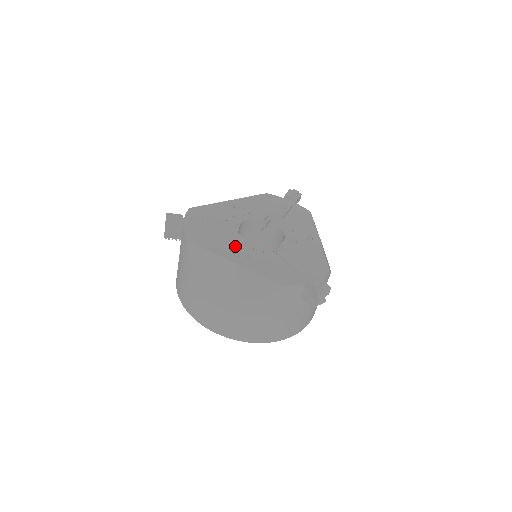
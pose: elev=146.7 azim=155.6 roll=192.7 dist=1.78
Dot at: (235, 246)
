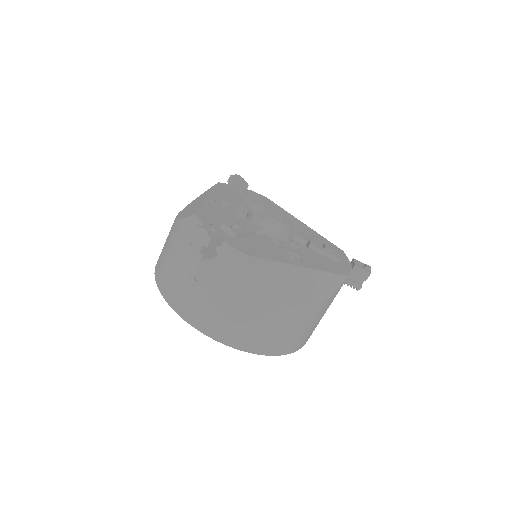
Dot at: (279, 248)
